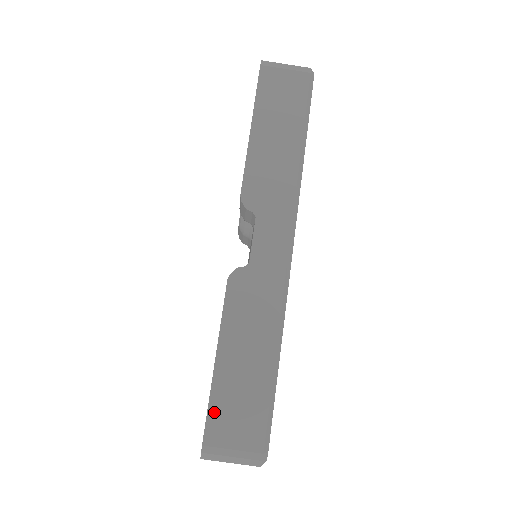
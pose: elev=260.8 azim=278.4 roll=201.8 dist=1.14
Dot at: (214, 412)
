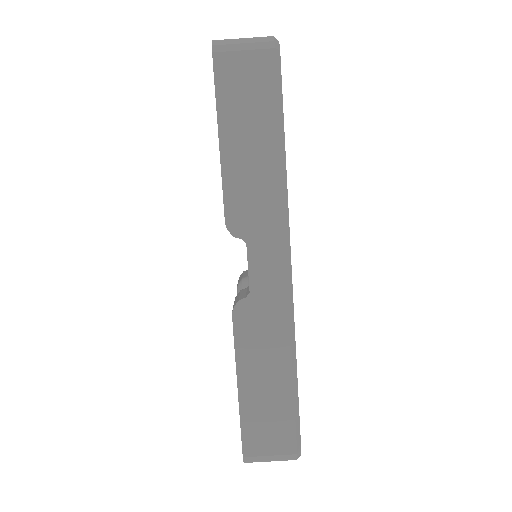
Dot at: (247, 430)
